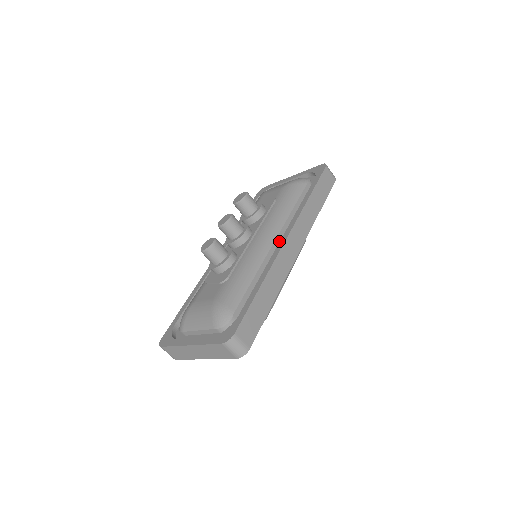
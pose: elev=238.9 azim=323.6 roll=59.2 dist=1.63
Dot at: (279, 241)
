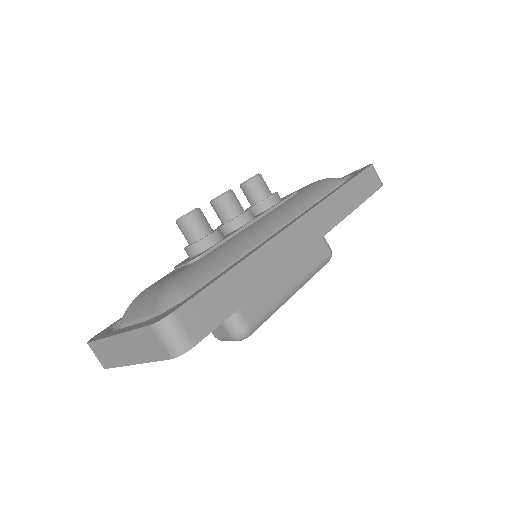
Dot at: occluded
